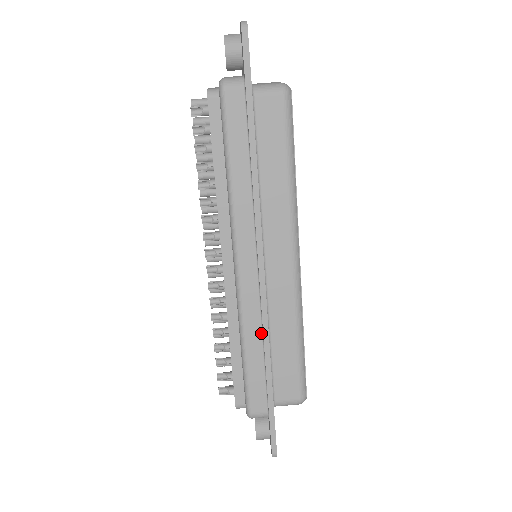
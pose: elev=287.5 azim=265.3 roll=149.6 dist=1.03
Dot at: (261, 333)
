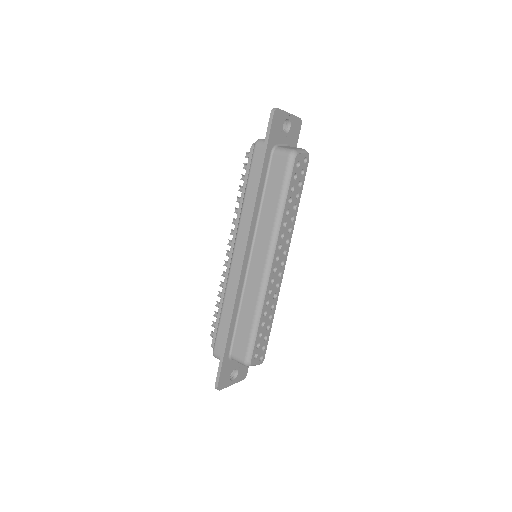
Dot at: (233, 302)
